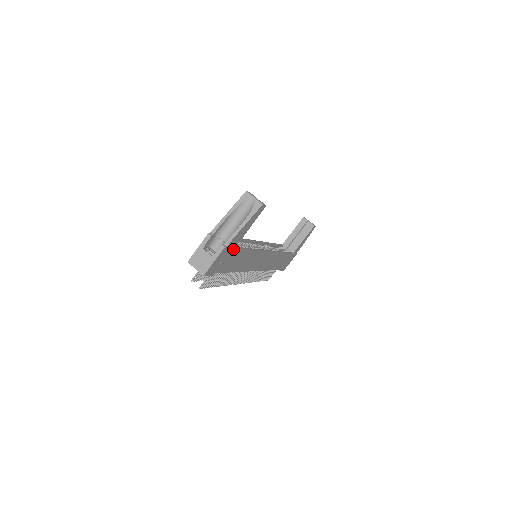
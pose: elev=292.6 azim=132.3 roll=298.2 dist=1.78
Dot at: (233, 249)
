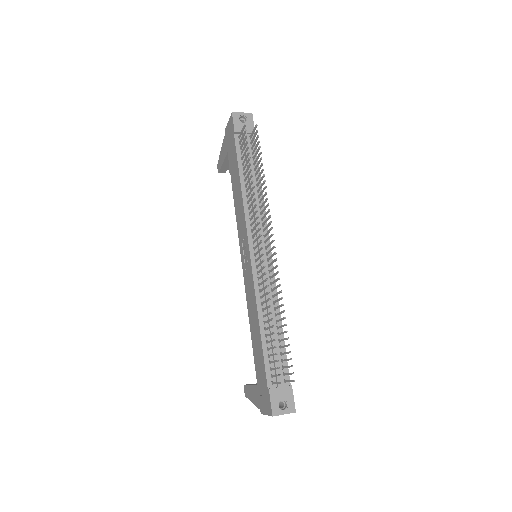
Dot at: occluded
